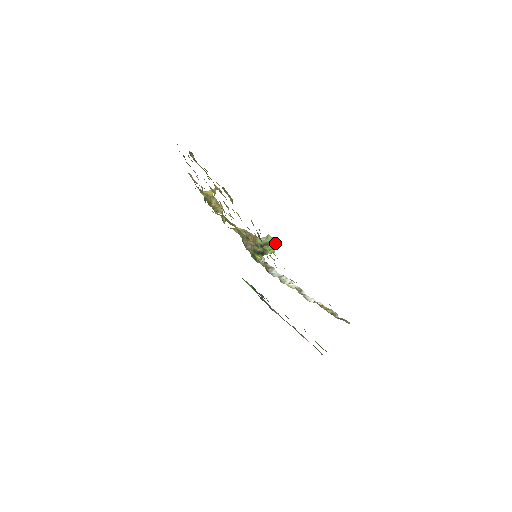
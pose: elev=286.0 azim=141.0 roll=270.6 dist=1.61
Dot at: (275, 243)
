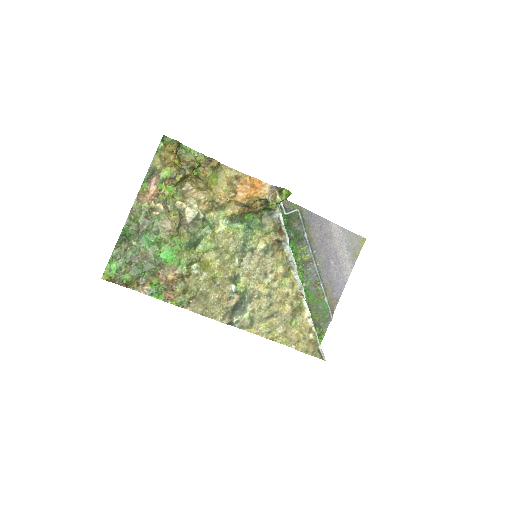
Dot at: (283, 200)
